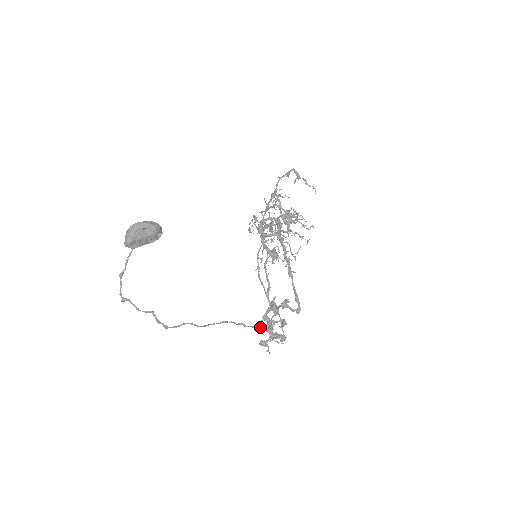
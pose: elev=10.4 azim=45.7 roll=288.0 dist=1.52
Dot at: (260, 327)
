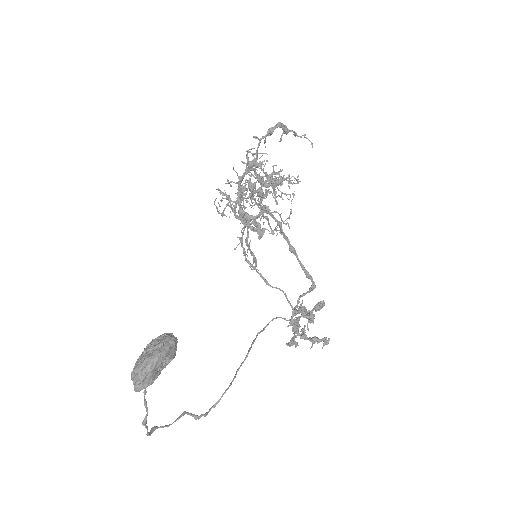
Dot at: (272, 319)
